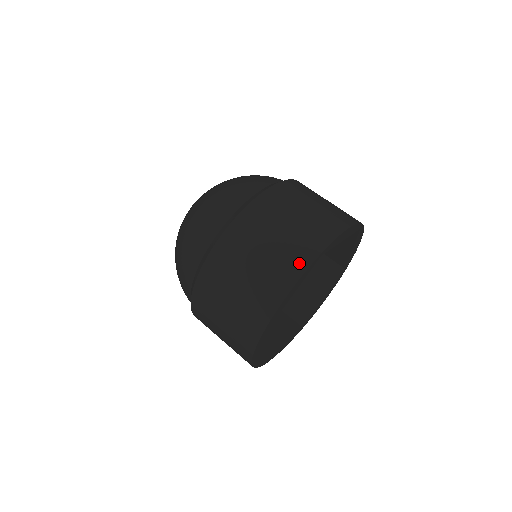
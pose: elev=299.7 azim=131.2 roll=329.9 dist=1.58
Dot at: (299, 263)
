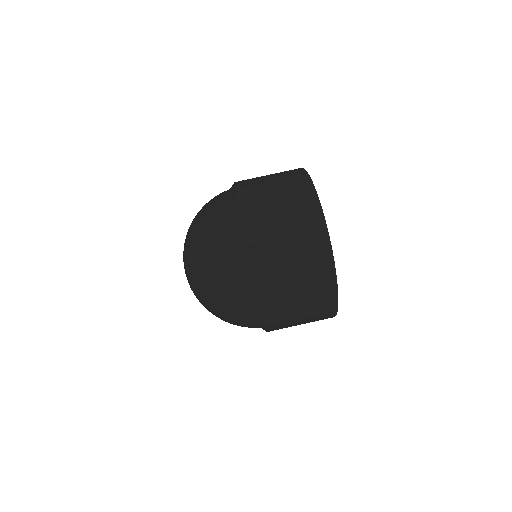
Dot at: (330, 314)
